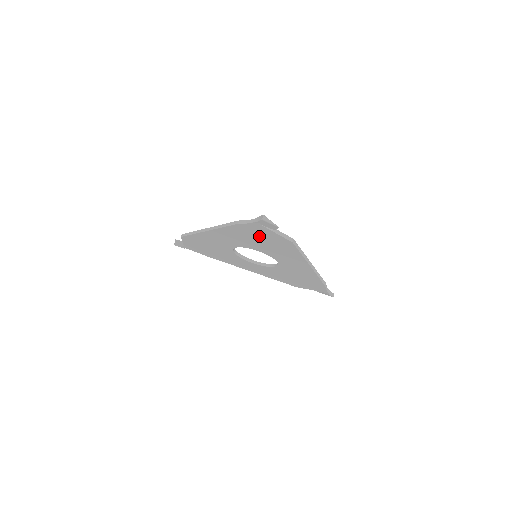
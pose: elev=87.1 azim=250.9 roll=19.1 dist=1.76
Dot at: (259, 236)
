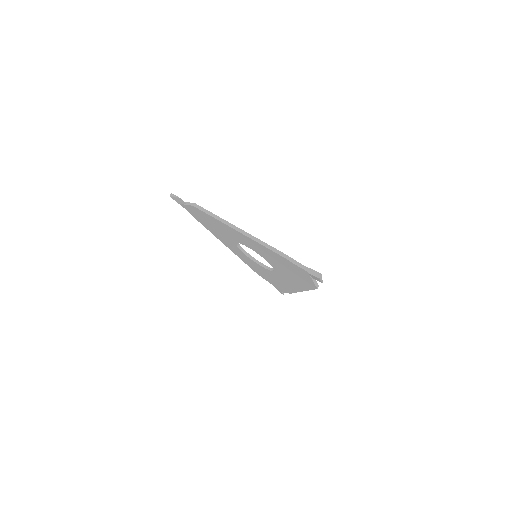
Dot at: (291, 268)
